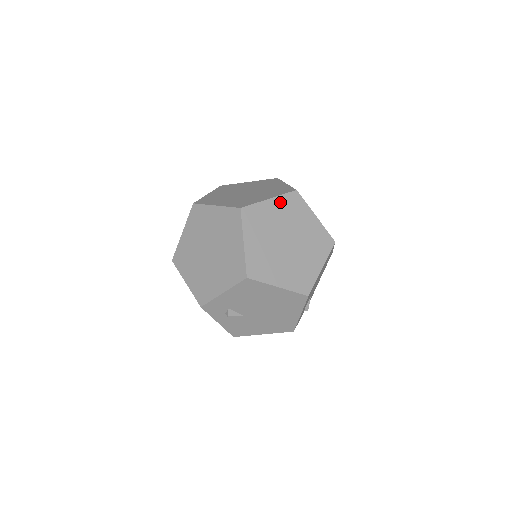
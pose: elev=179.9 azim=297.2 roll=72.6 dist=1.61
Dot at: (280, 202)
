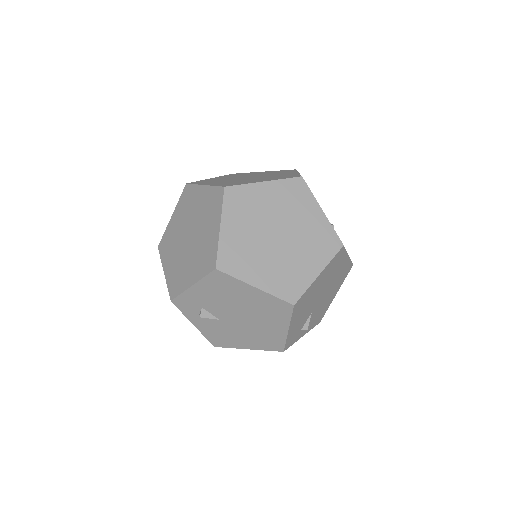
Dot at: (277, 187)
